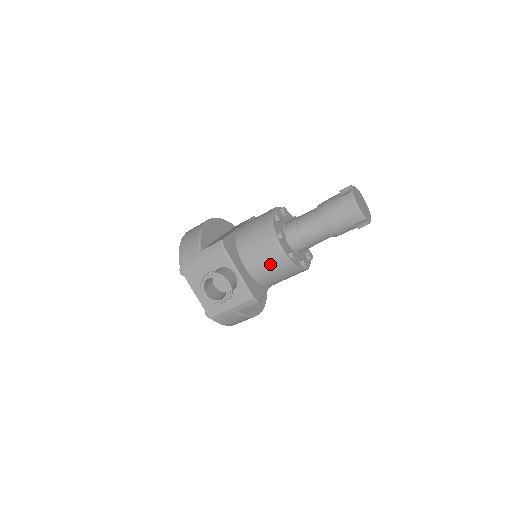
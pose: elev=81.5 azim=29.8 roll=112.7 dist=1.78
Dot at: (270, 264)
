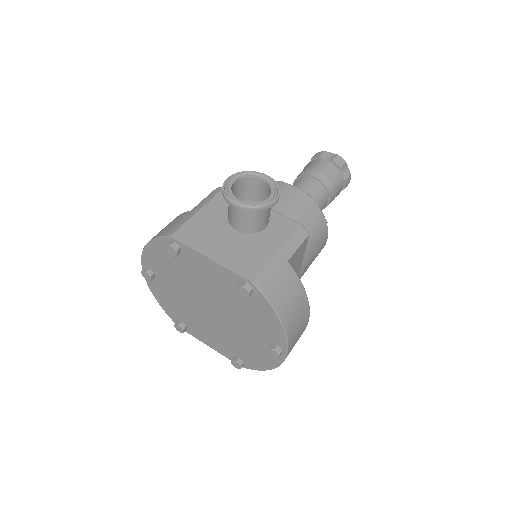
Dot at: (290, 206)
